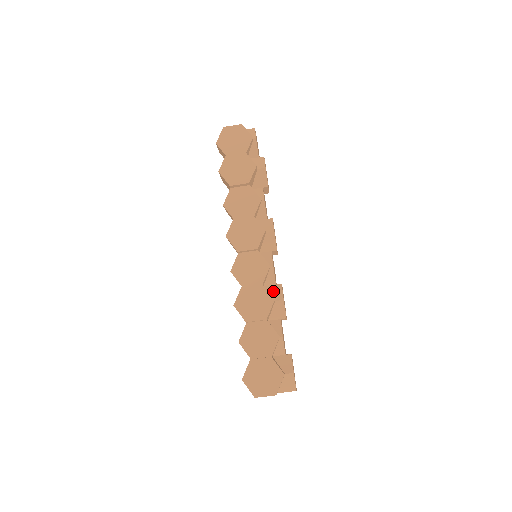
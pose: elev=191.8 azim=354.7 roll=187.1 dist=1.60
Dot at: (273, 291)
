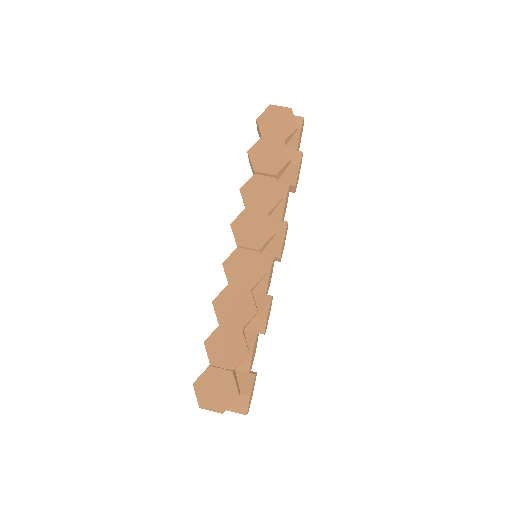
Dot at: (260, 300)
